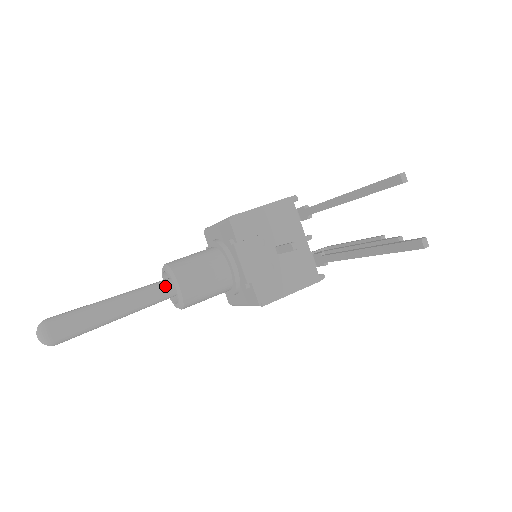
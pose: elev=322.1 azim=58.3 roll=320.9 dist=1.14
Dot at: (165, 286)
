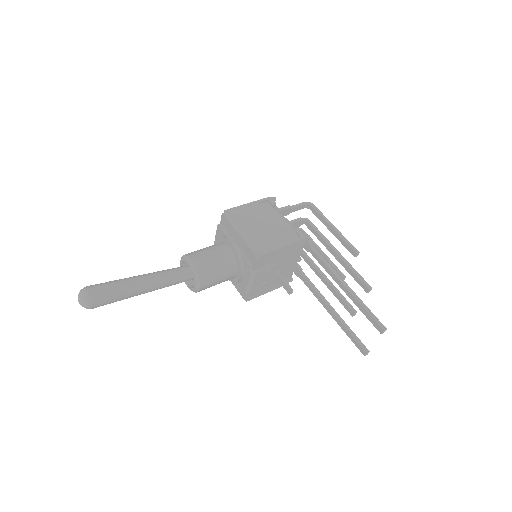
Dot at: (186, 278)
